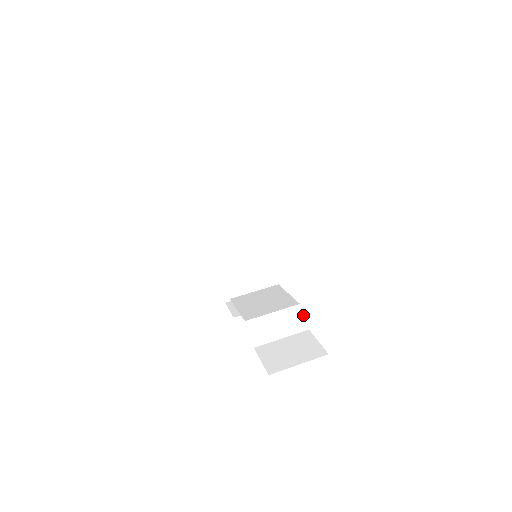
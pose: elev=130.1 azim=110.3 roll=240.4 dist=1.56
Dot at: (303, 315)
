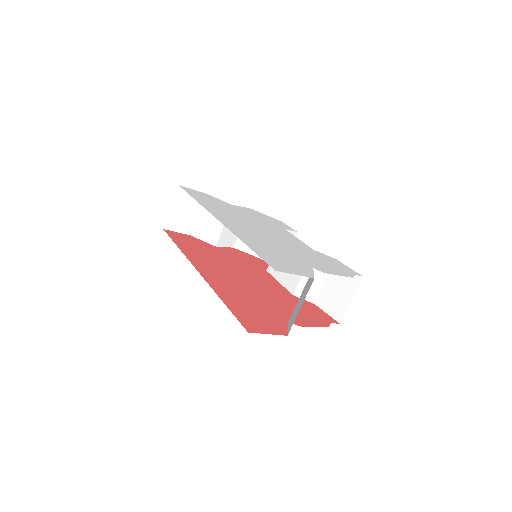
Dot at: occluded
